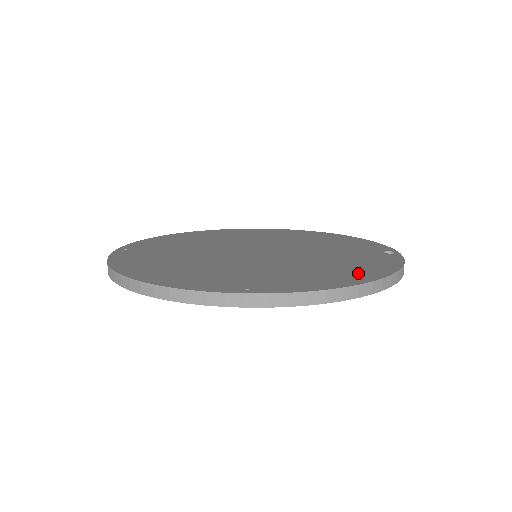
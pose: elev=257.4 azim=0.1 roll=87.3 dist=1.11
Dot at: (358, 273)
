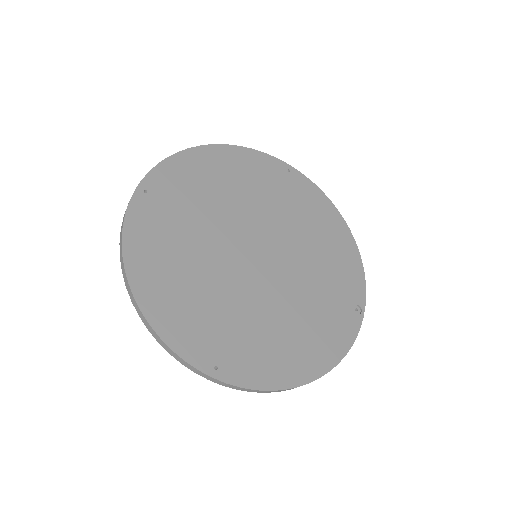
Dot at: (308, 359)
